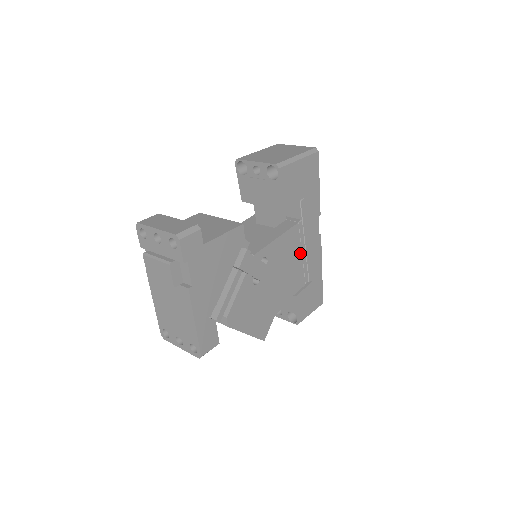
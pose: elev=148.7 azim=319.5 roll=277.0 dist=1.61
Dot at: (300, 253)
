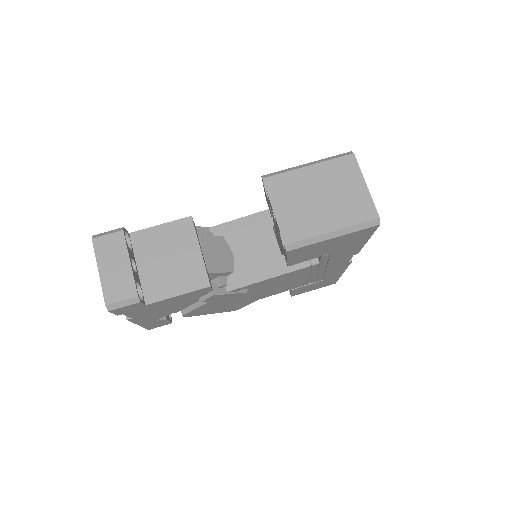
Dot at: (308, 275)
